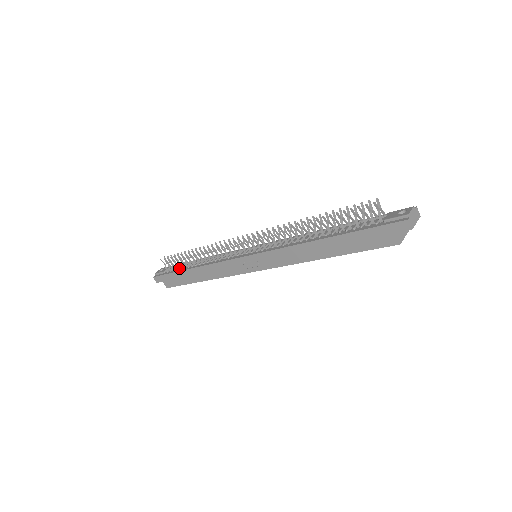
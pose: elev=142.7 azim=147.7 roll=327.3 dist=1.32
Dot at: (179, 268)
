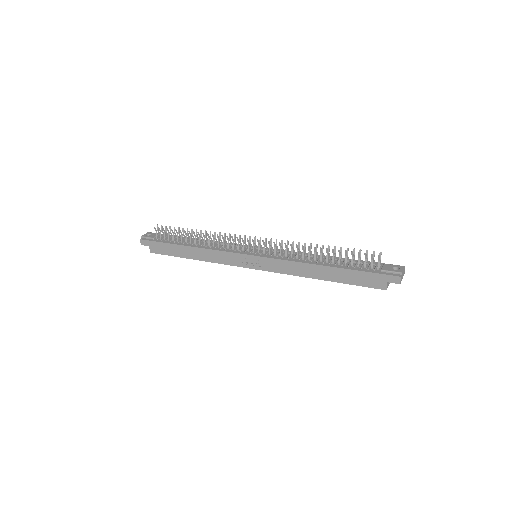
Dot at: (172, 240)
